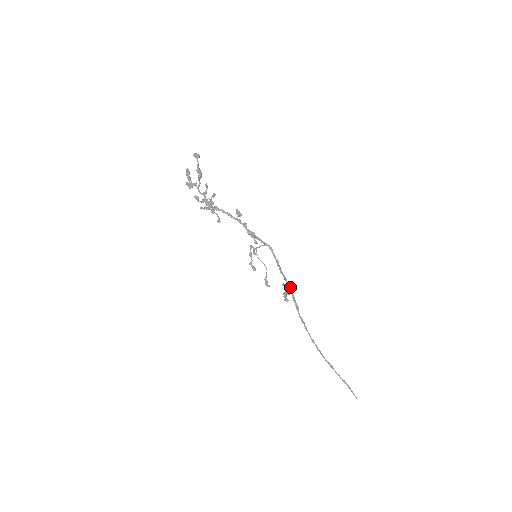
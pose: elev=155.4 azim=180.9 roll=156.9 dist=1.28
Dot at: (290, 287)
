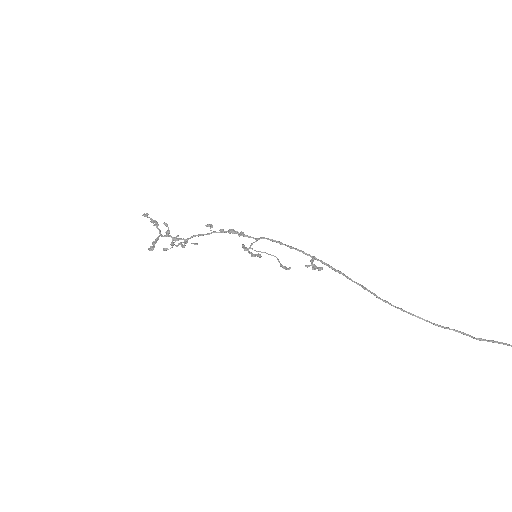
Dot at: occluded
